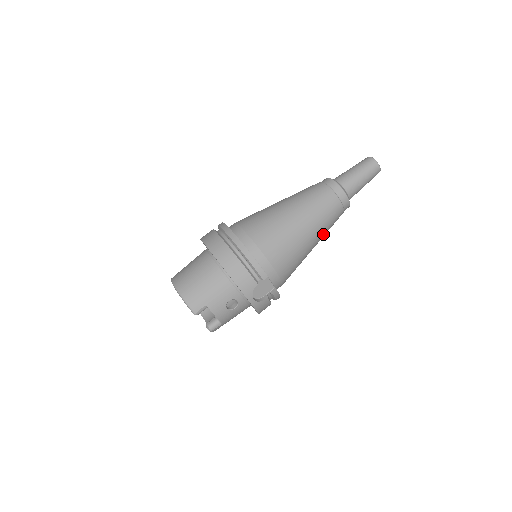
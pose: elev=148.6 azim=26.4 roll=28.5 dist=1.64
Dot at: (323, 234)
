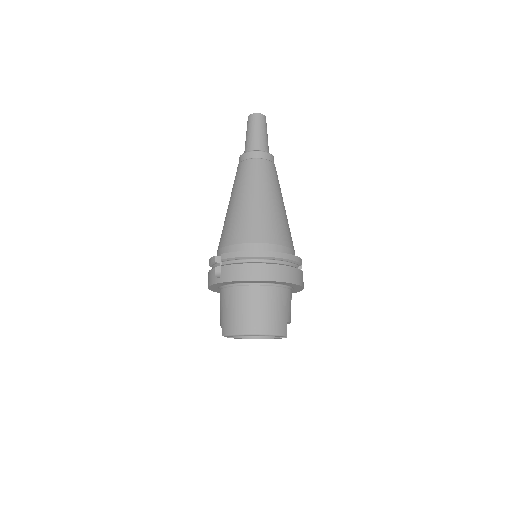
Dot at: occluded
